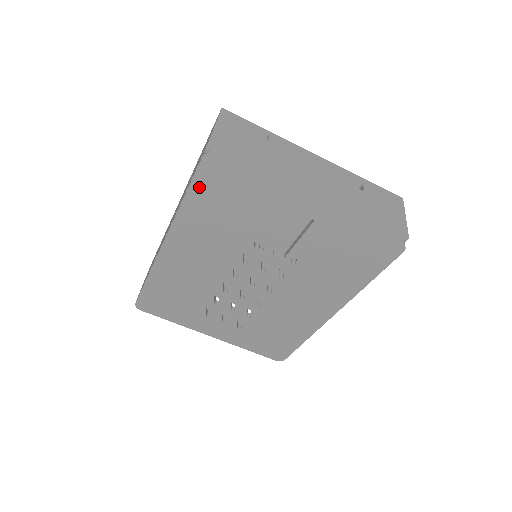
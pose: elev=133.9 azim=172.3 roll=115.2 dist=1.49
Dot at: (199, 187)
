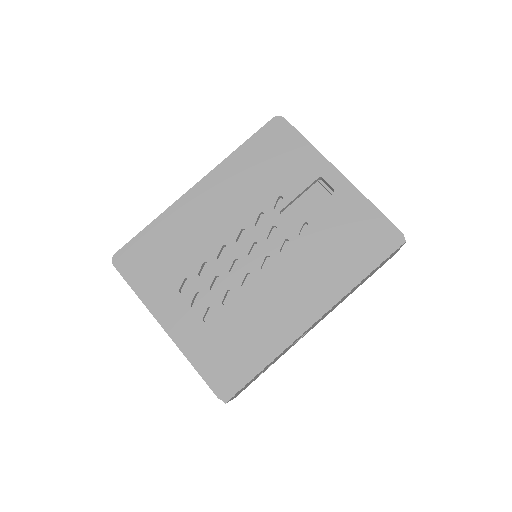
Dot at: (258, 140)
